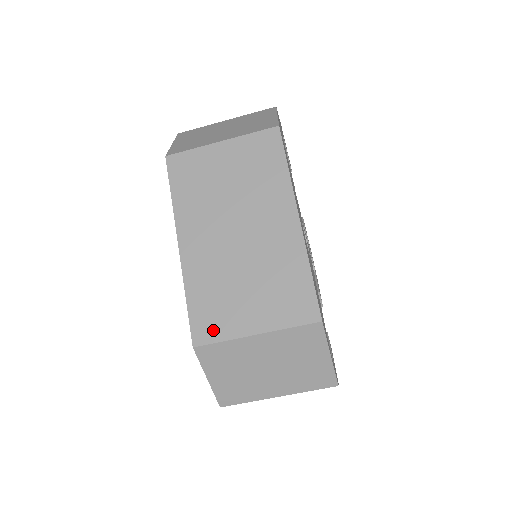
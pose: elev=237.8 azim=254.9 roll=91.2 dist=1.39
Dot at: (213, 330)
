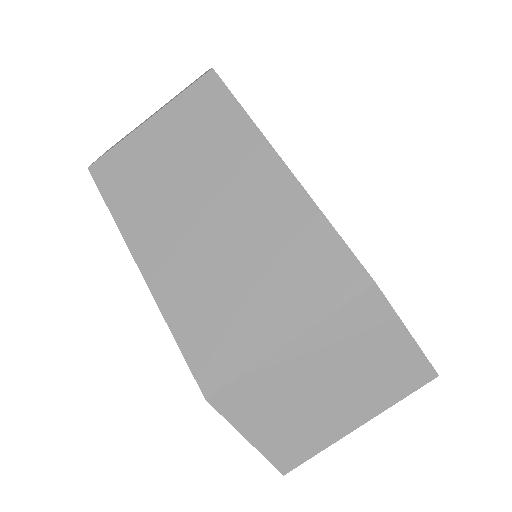
Dot at: (225, 362)
